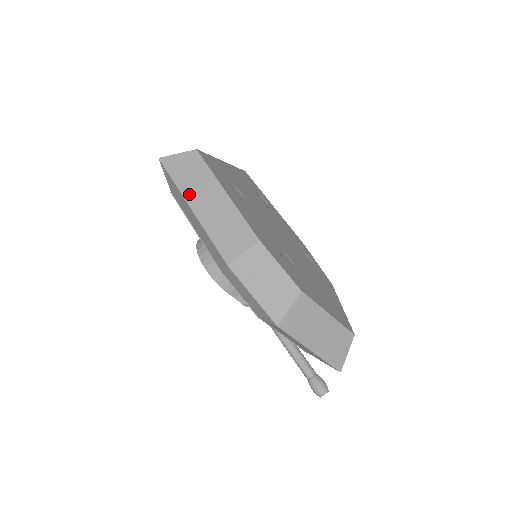
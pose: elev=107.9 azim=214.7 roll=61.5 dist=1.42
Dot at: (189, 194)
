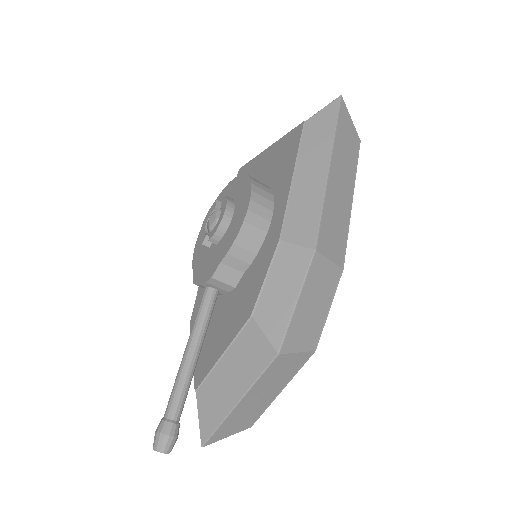
Dot at: (337, 154)
